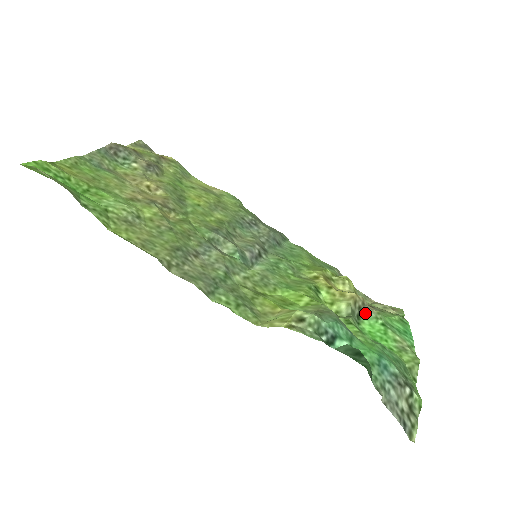
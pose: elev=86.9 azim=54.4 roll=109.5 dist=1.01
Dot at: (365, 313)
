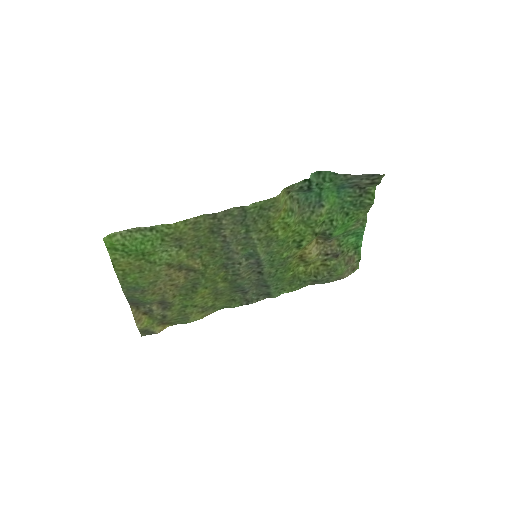
Dot at: (330, 239)
